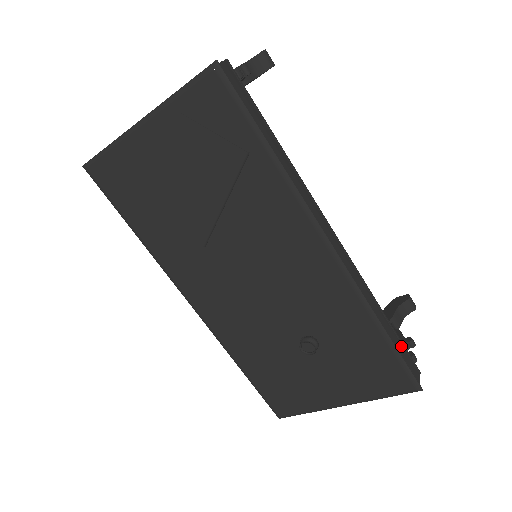
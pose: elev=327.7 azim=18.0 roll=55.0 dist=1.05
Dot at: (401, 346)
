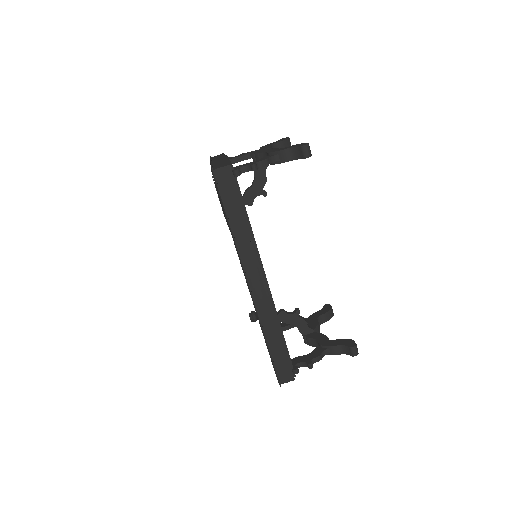
Dot at: (284, 359)
